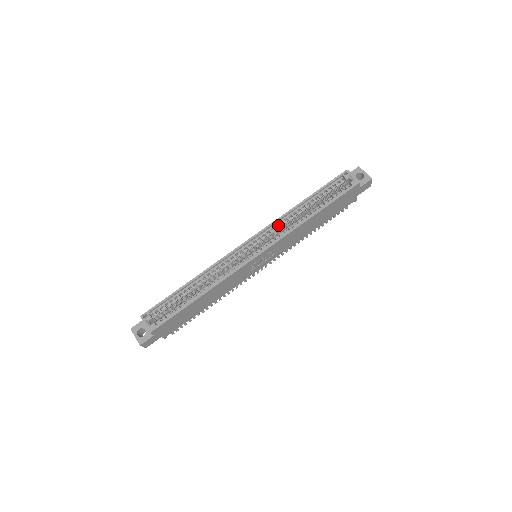
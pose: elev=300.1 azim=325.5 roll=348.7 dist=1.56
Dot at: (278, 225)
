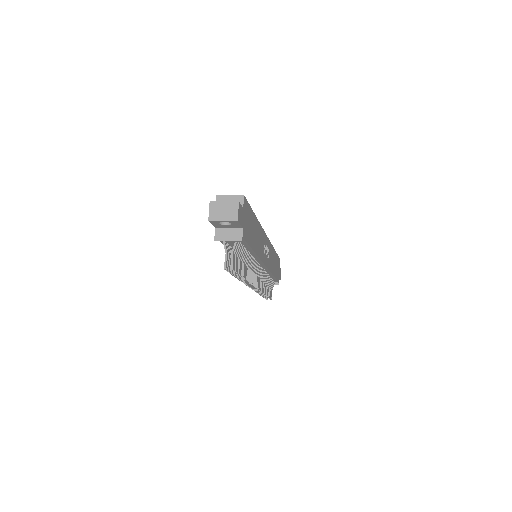
Dot at: occluded
